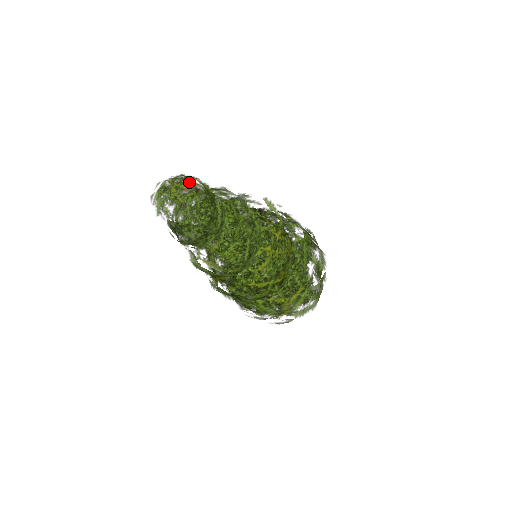
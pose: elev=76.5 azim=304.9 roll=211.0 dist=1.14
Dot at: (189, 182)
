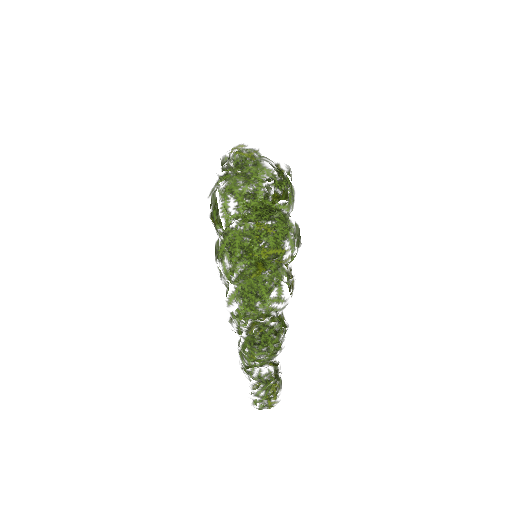
Dot at: occluded
